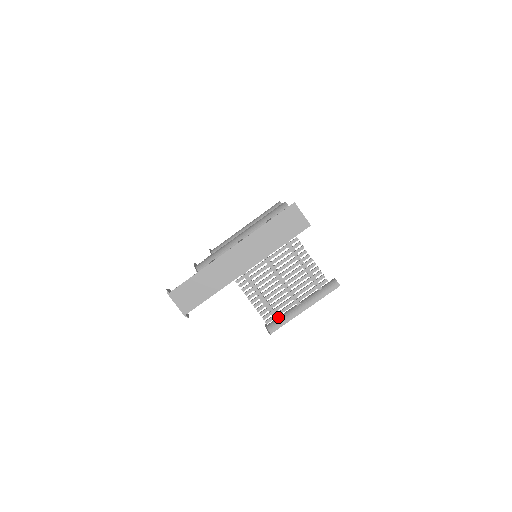
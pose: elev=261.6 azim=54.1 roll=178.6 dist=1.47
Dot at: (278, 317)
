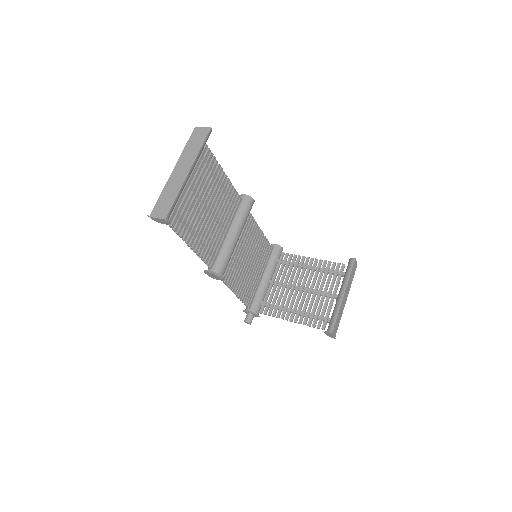
Dot at: (329, 318)
